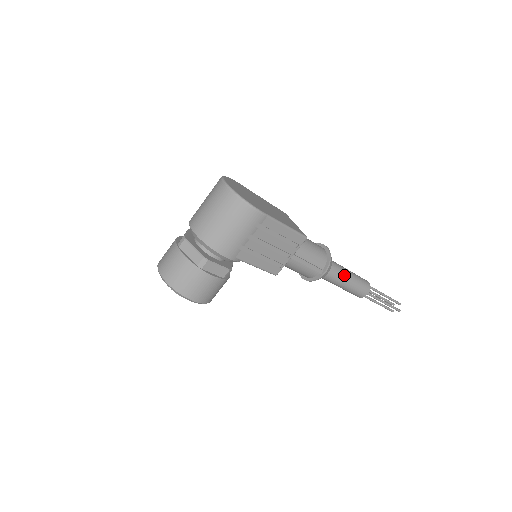
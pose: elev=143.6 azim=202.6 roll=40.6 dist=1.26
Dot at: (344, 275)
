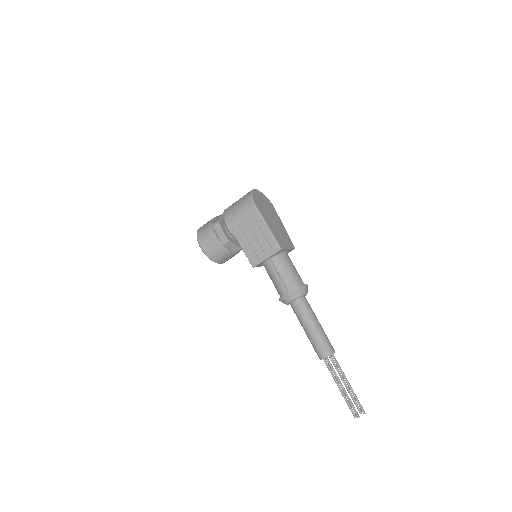
Dot at: (309, 319)
